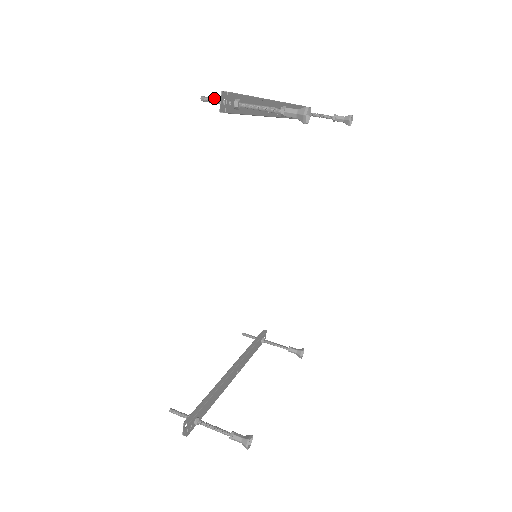
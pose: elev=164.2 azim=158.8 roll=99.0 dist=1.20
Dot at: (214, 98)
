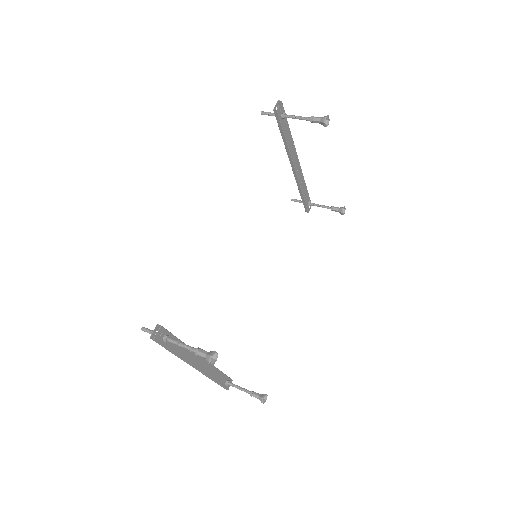
Dot at: (269, 112)
